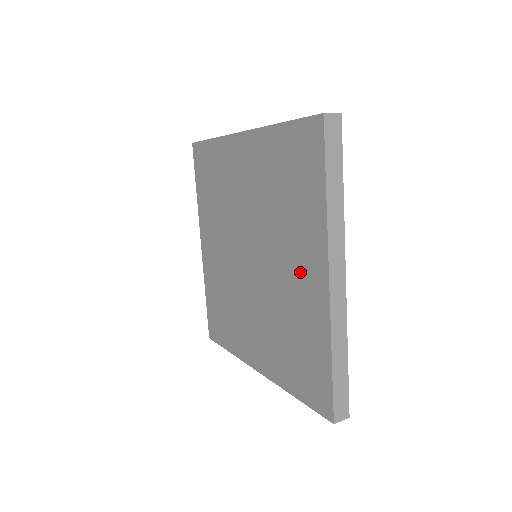
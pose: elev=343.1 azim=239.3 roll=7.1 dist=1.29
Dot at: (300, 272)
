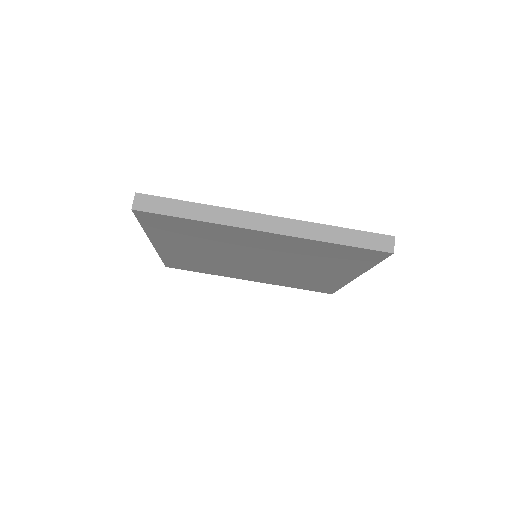
Dot at: (325, 274)
